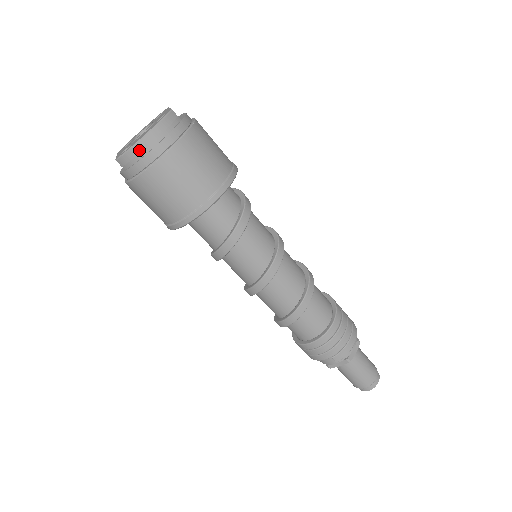
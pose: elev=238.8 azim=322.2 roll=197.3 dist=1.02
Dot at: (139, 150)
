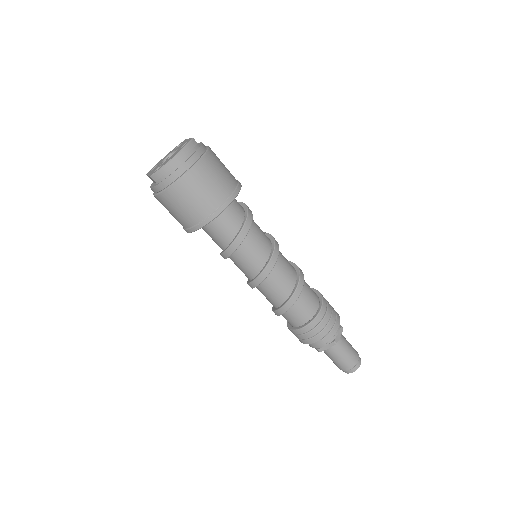
Dot at: (170, 167)
